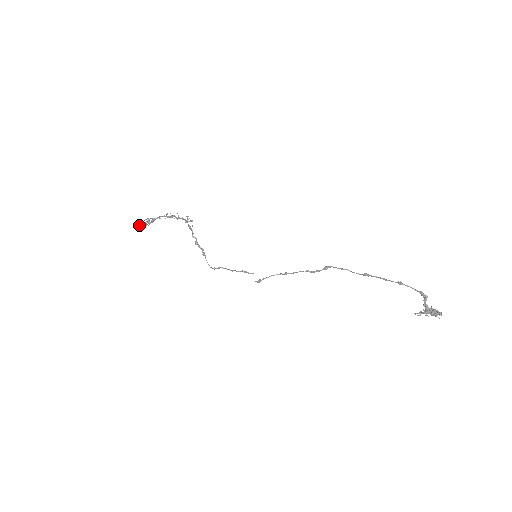
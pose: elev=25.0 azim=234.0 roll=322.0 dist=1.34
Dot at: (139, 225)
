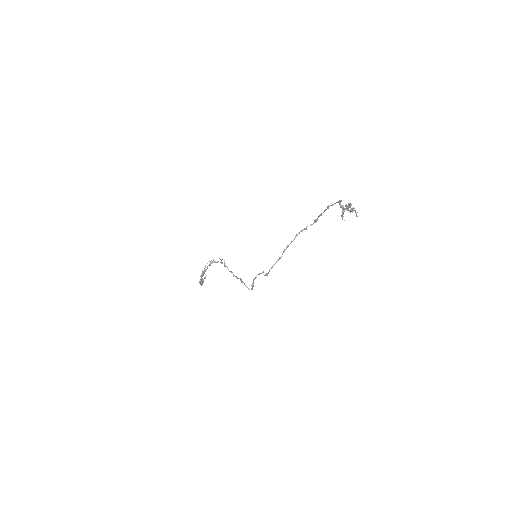
Dot at: (200, 281)
